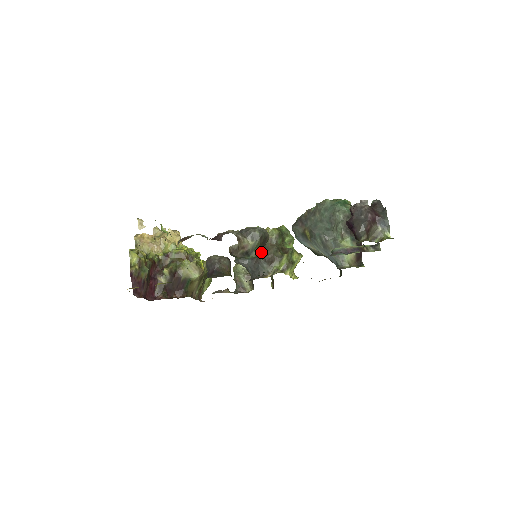
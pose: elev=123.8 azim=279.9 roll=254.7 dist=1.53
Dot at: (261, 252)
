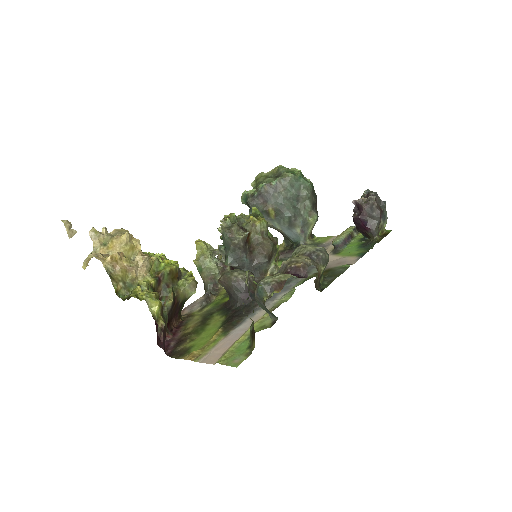
Dot at: occluded
